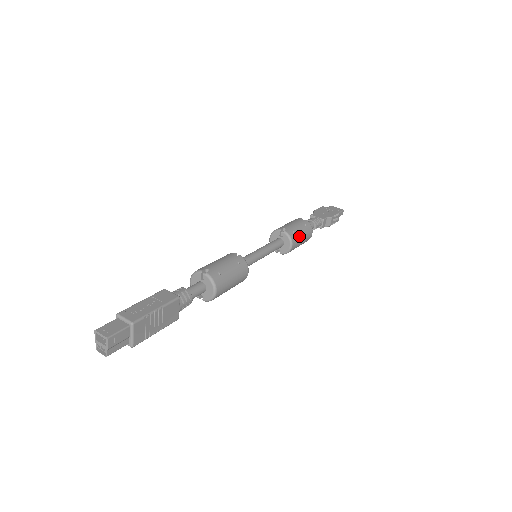
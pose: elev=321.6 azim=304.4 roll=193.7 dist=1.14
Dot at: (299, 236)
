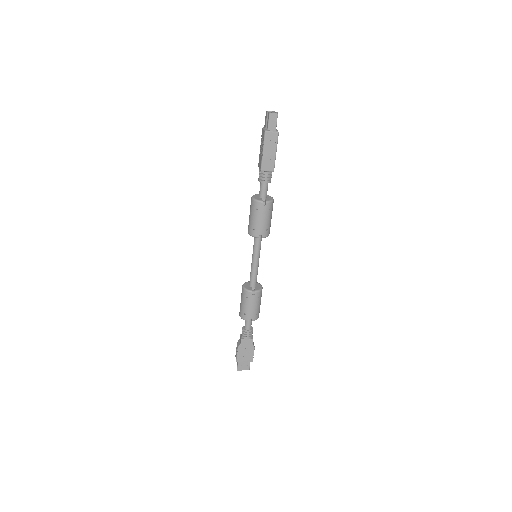
Dot at: occluded
